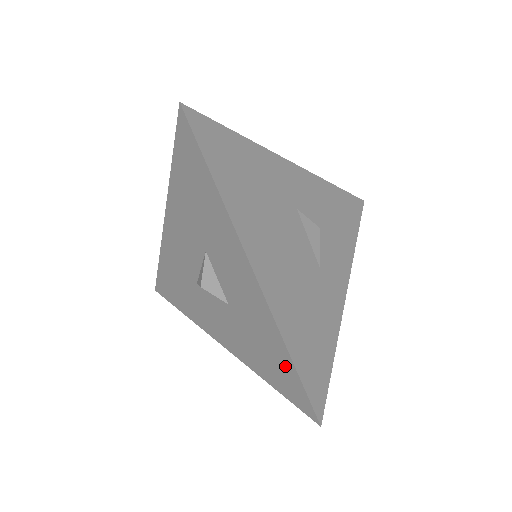
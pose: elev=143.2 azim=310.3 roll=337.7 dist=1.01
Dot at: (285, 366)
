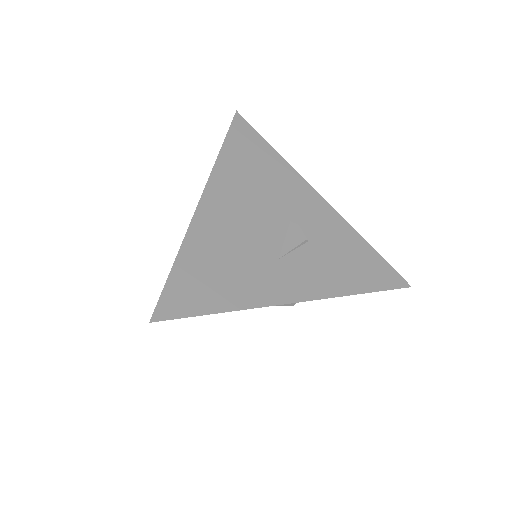
Dot at: occluded
